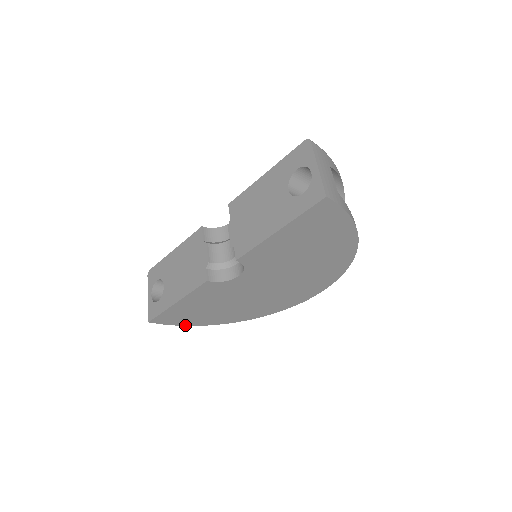
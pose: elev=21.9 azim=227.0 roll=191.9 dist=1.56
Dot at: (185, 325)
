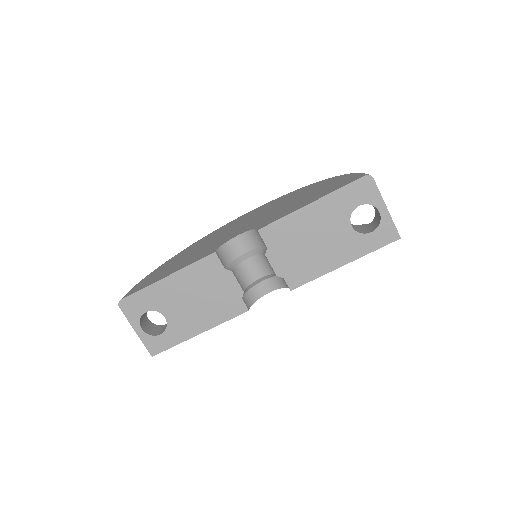
Dot at: occluded
